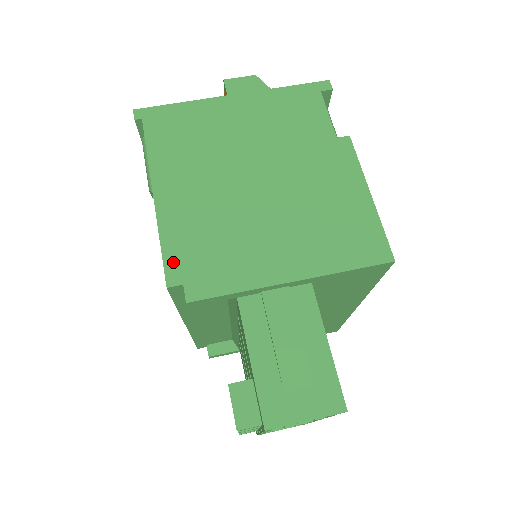
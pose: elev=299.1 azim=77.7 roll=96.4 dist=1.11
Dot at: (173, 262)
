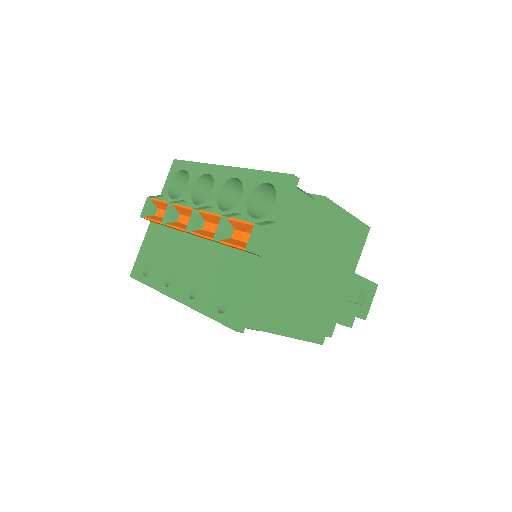
Dot at: (317, 338)
